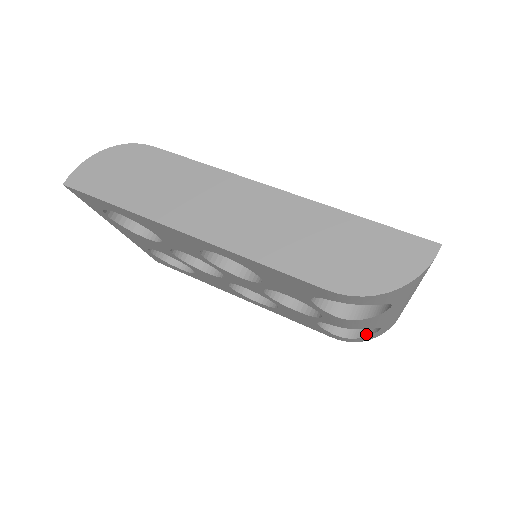
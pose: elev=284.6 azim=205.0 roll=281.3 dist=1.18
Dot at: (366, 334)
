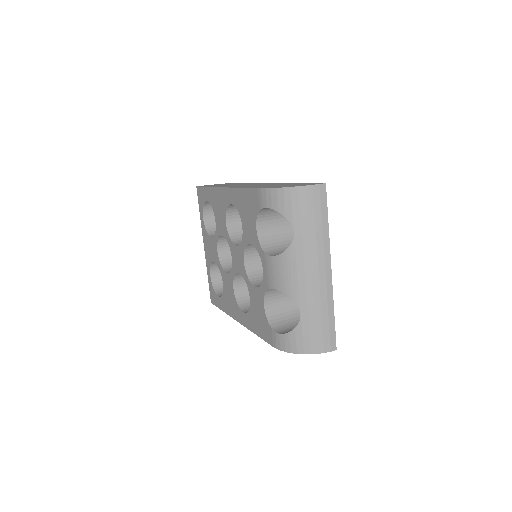
Dot at: (292, 330)
